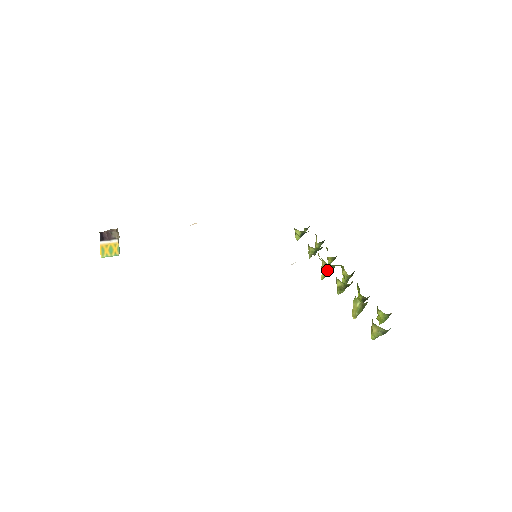
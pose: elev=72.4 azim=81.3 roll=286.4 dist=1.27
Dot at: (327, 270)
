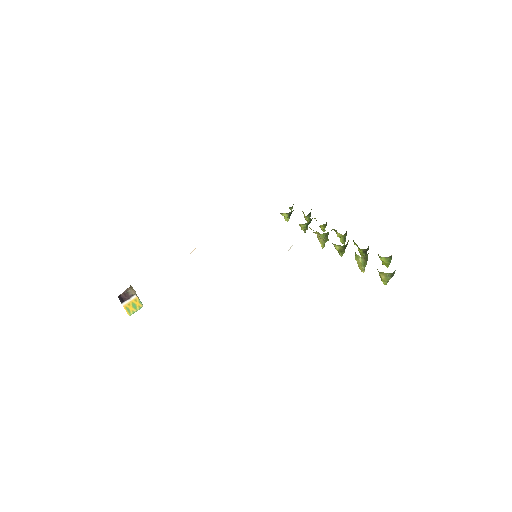
Dot at: (323, 239)
